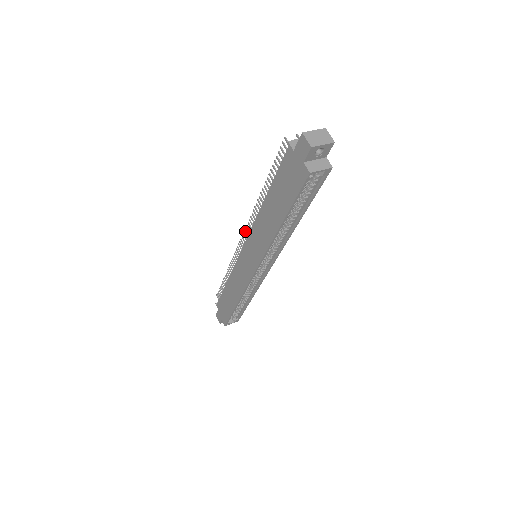
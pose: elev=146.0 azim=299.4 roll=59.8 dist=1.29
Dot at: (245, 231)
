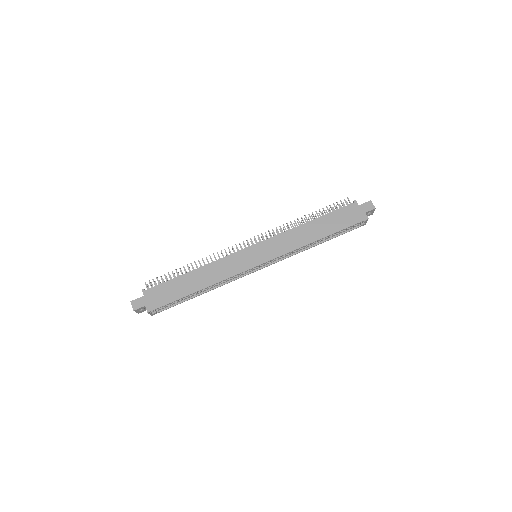
Dot at: occluded
